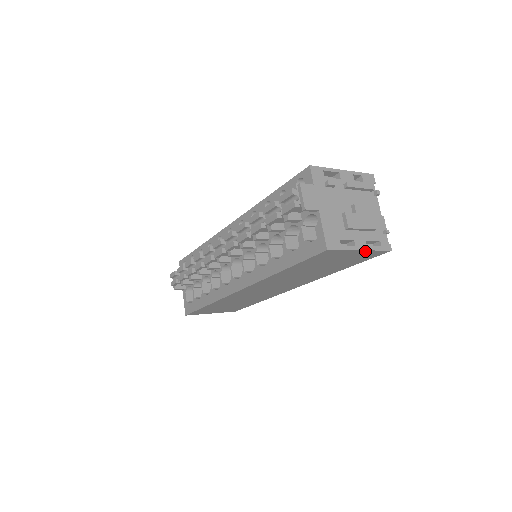
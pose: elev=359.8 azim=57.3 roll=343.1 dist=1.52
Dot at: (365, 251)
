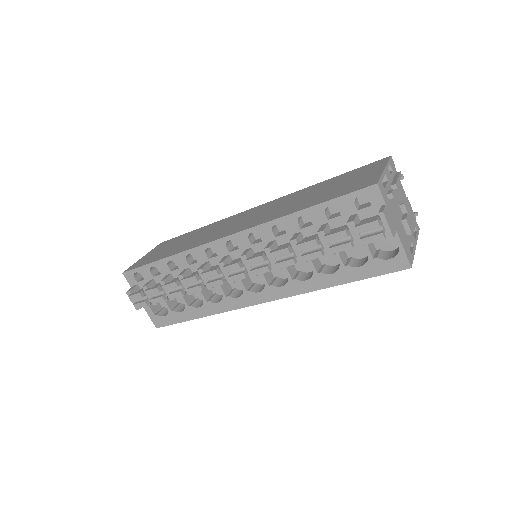
Dot at: occluded
